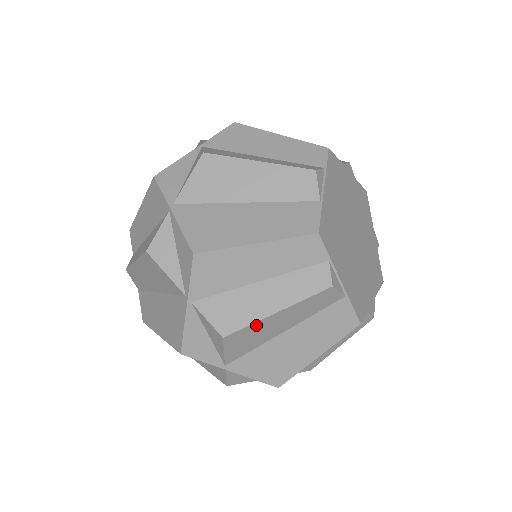
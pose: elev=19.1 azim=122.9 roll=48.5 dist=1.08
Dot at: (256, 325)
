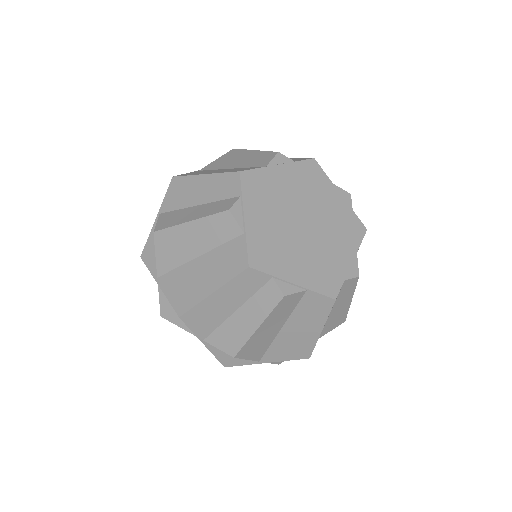
Dot at: (251, 340)
